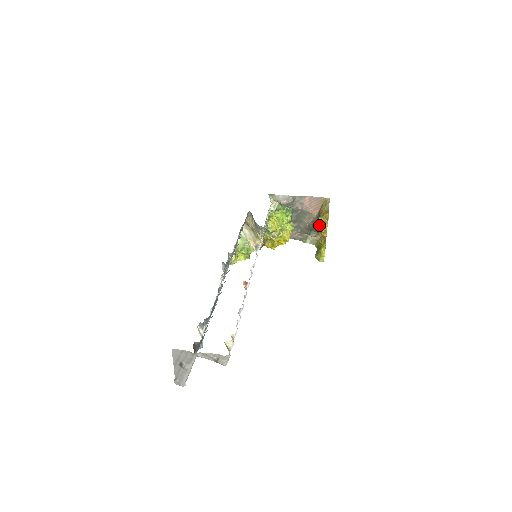
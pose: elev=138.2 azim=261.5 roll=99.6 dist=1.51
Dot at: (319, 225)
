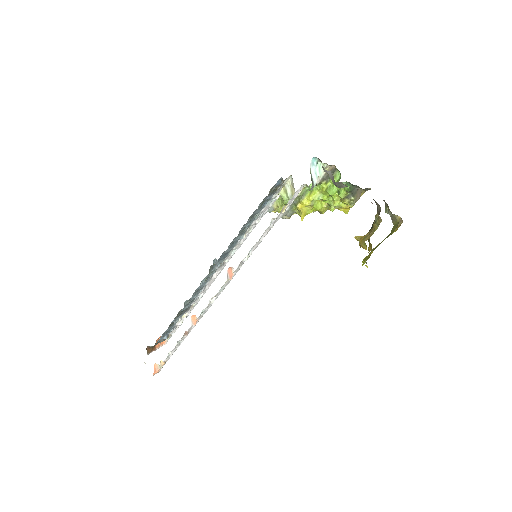
Dot at: occluded
